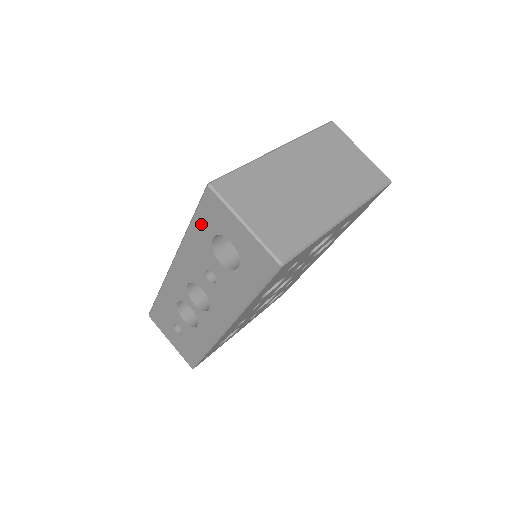
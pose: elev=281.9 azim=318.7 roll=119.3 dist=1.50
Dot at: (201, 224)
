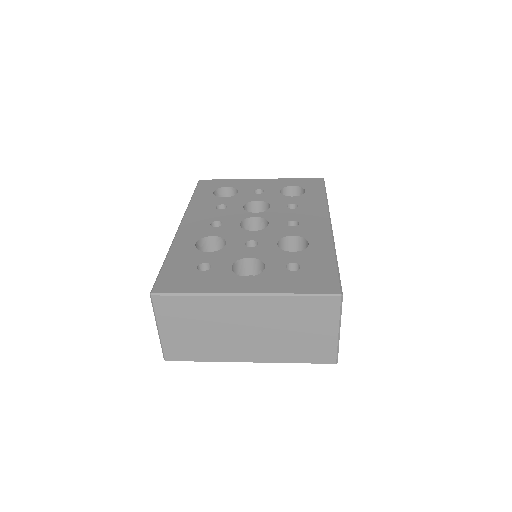
Dot at: occluded
